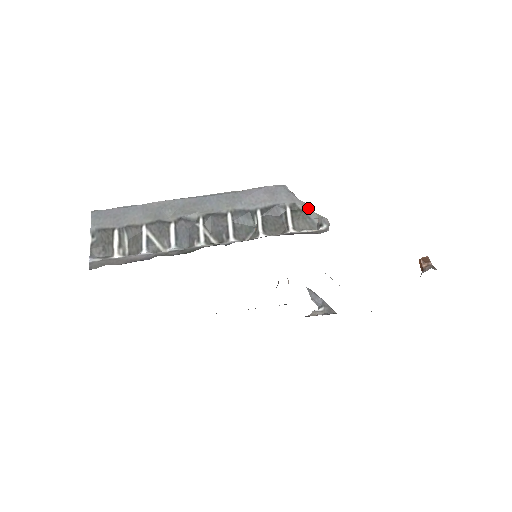
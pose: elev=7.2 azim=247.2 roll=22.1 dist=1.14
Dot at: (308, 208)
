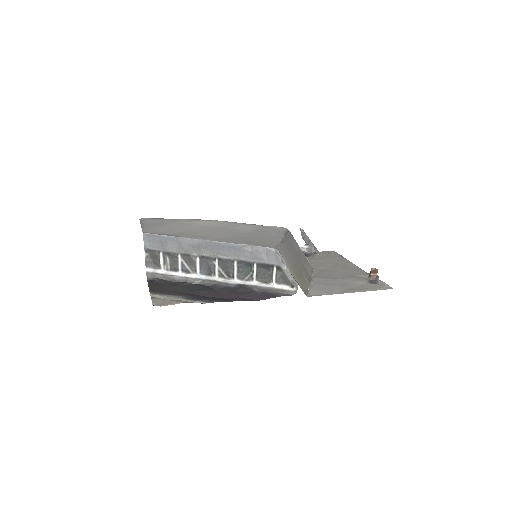
Dot at: (288, 272)
